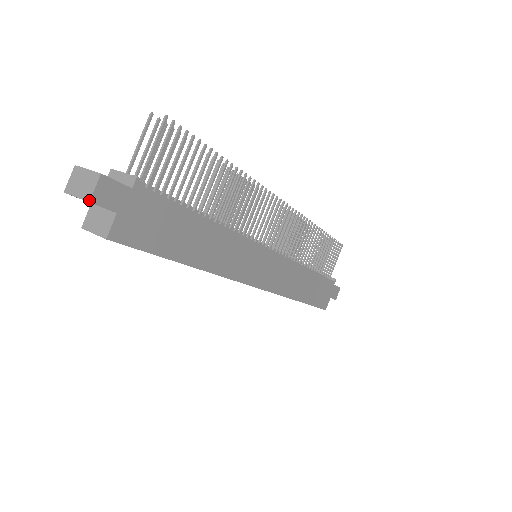
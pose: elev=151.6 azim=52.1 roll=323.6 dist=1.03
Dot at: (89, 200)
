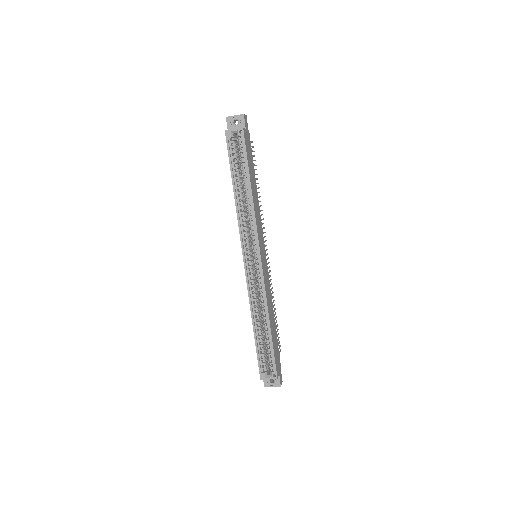
Dot at: (243, 114)
